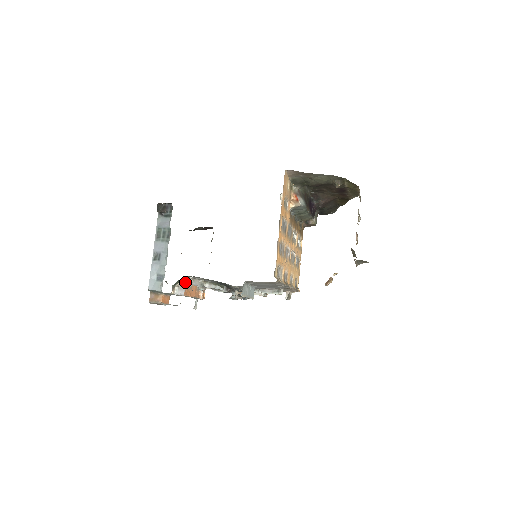
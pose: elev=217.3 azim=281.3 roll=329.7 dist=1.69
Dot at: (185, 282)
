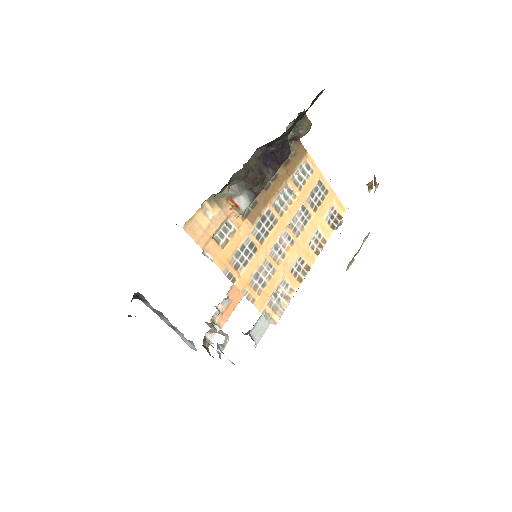
Dot at: (211, 333)
